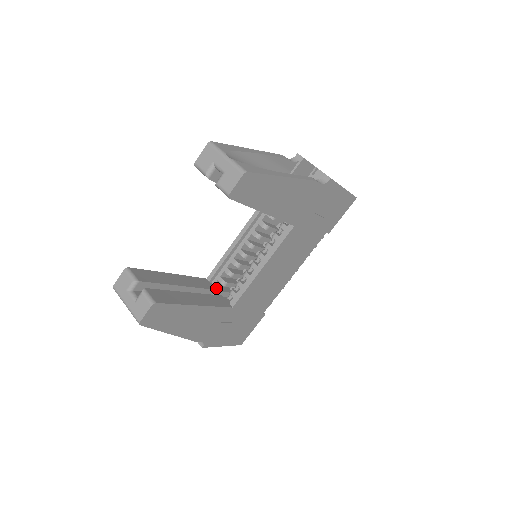
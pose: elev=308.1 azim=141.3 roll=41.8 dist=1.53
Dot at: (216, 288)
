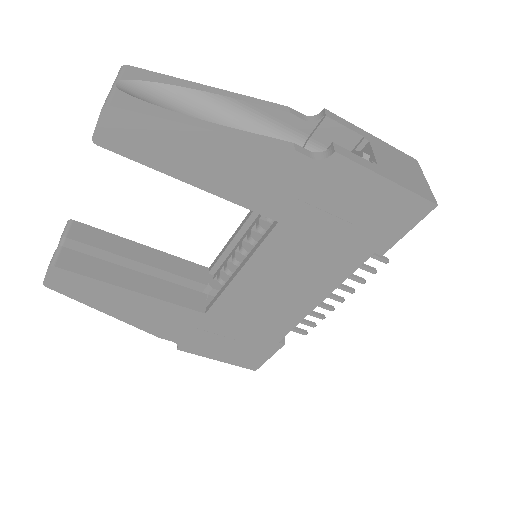
Dot at: (213, 283)
